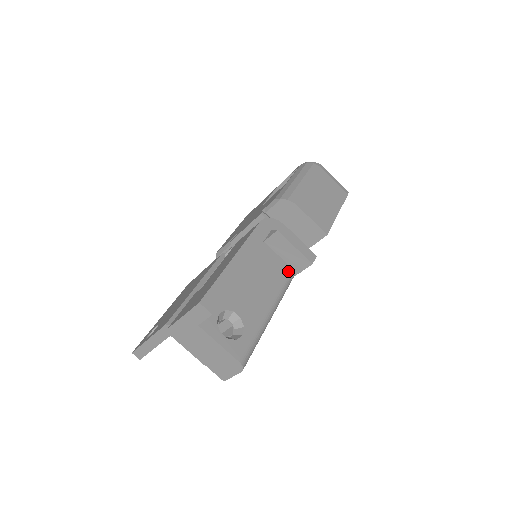
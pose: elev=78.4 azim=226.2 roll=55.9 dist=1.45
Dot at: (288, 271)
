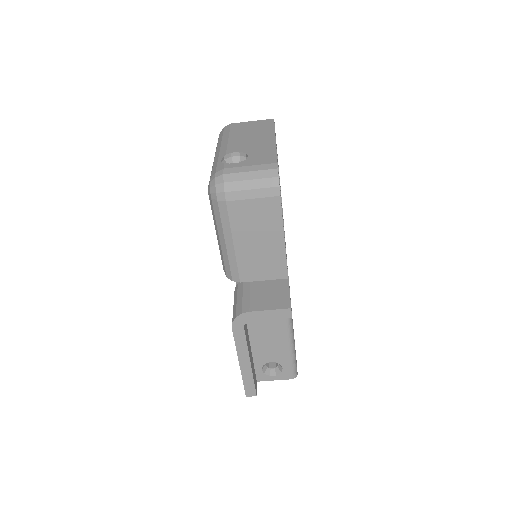
Dot at: occluded
